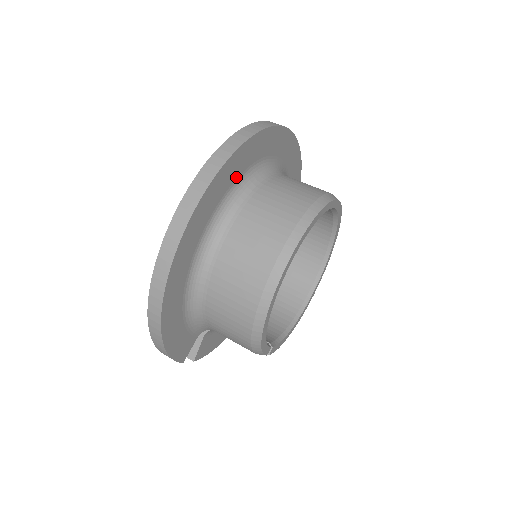
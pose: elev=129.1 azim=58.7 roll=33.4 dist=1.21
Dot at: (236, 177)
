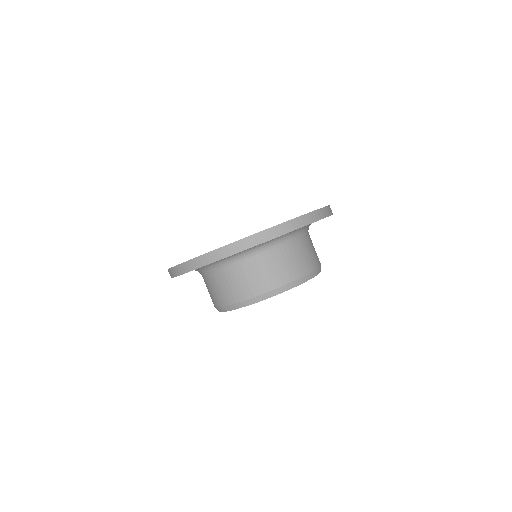
Dot at: occluded
